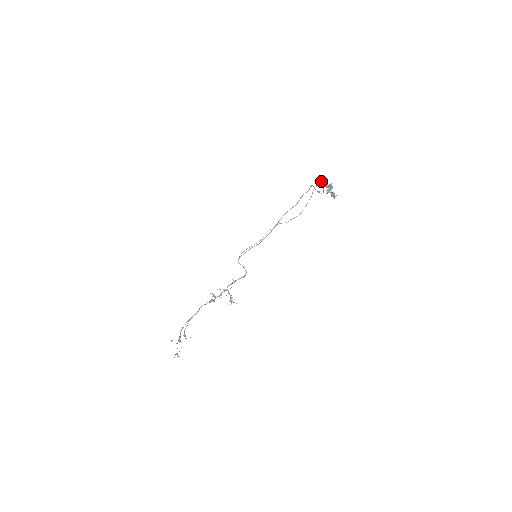
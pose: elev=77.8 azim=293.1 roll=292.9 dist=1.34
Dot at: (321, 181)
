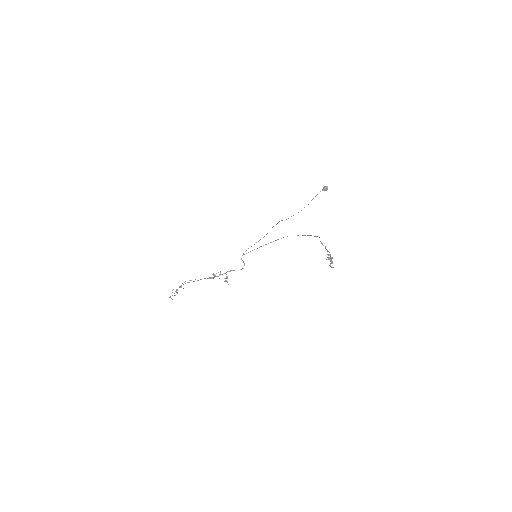
Dot at: occluded
